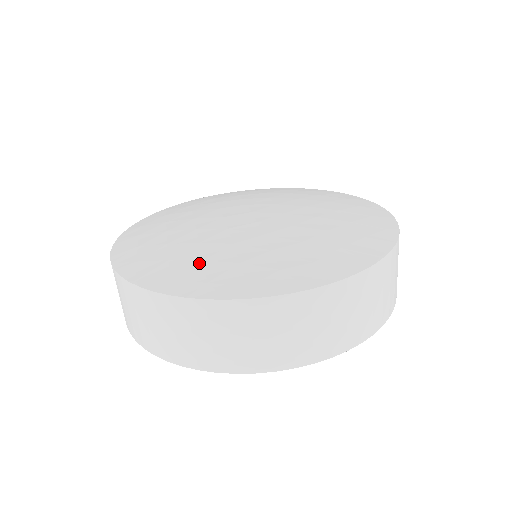
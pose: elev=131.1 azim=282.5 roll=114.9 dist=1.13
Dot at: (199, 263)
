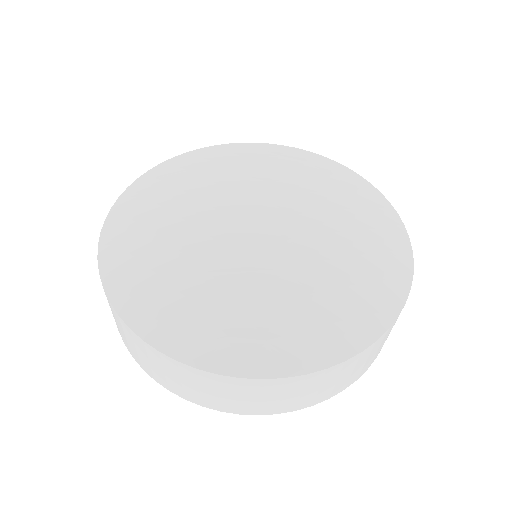
Dot at: (163, 285)
